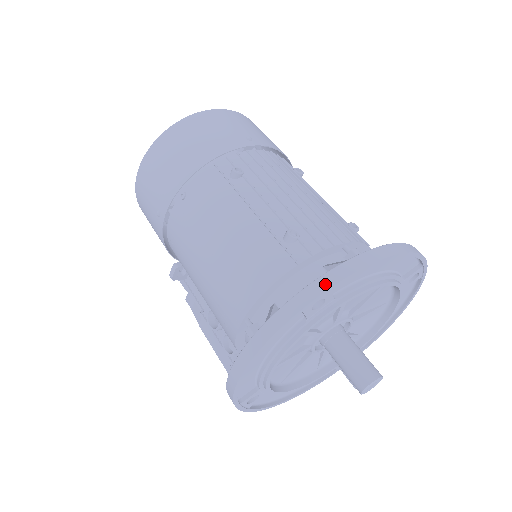
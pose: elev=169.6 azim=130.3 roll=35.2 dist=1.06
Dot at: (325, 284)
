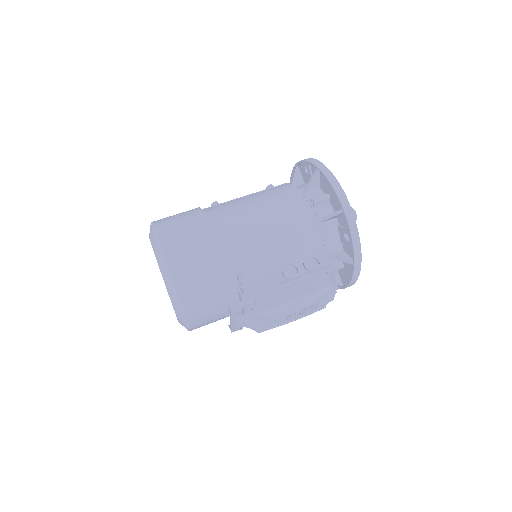
Dot at: occluded
